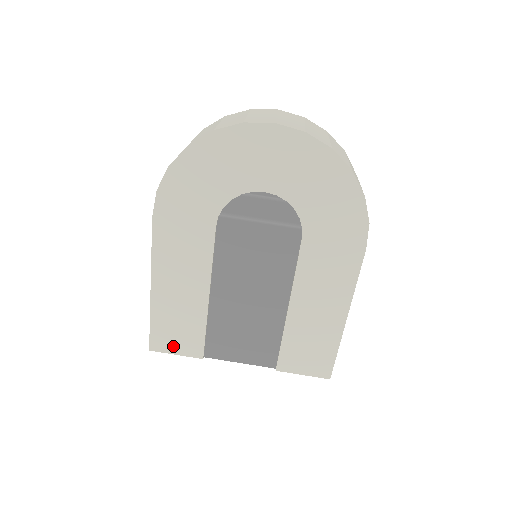
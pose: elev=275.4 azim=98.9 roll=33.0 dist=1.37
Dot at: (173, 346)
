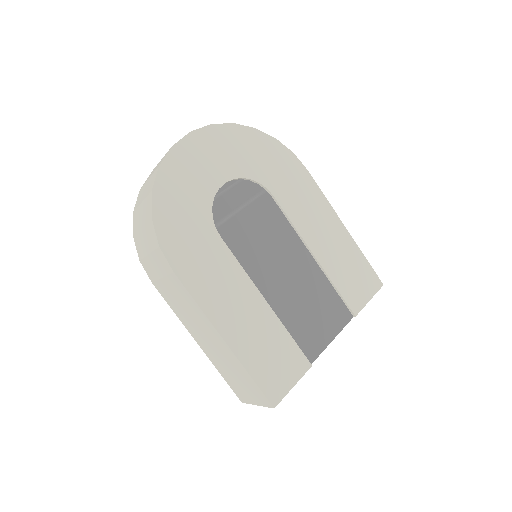
Dot at: (285, 380)
